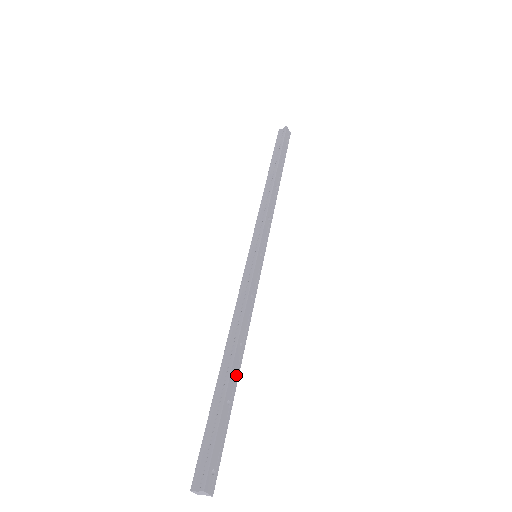
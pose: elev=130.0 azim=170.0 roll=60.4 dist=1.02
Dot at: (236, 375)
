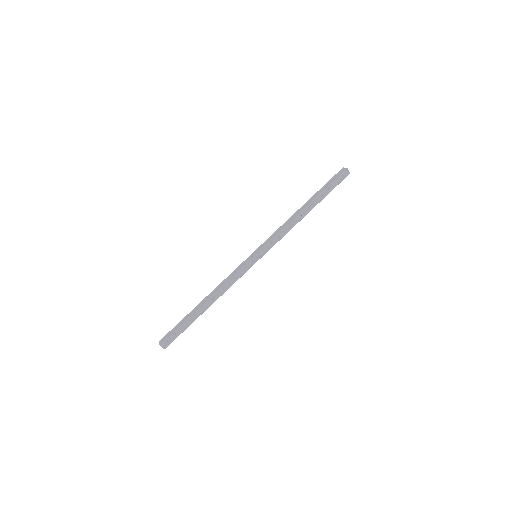
Dot at: (202, 311)
